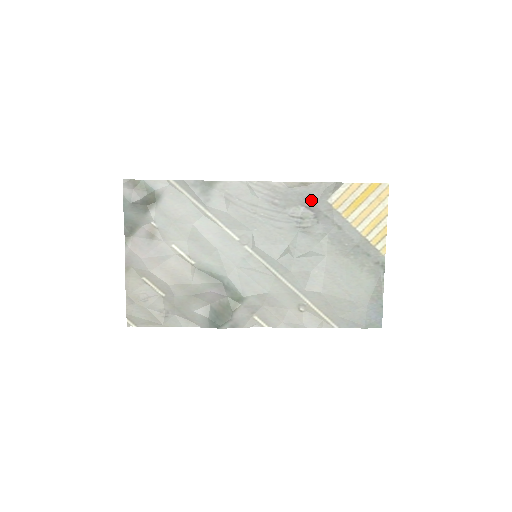
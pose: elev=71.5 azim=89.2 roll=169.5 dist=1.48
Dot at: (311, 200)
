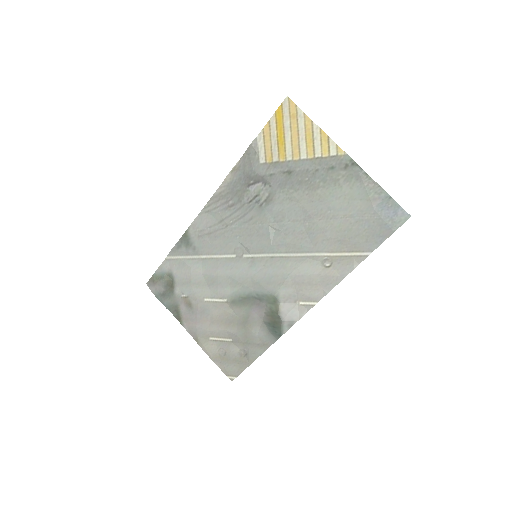
Dot at: (250, 176)
